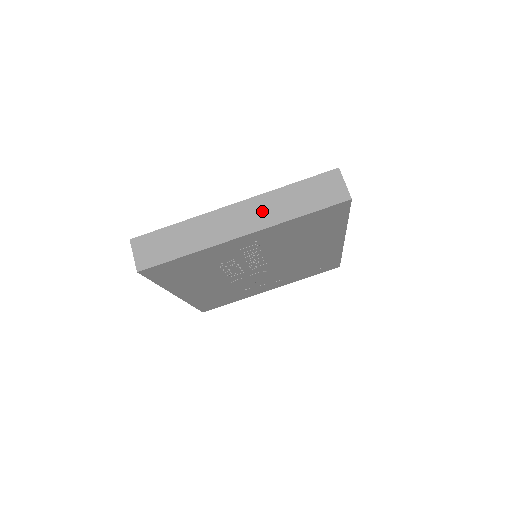
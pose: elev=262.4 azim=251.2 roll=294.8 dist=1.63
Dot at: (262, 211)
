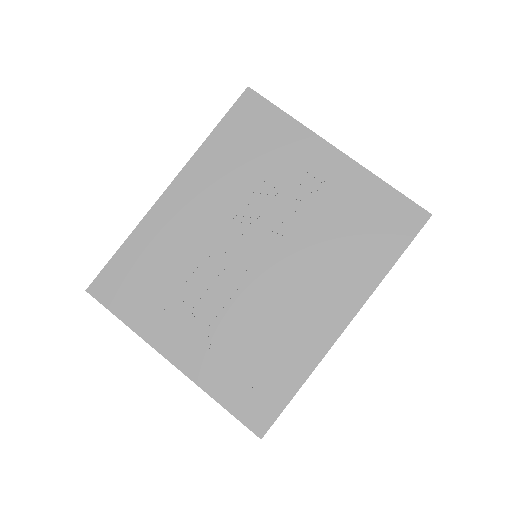
Dot at: occluded
